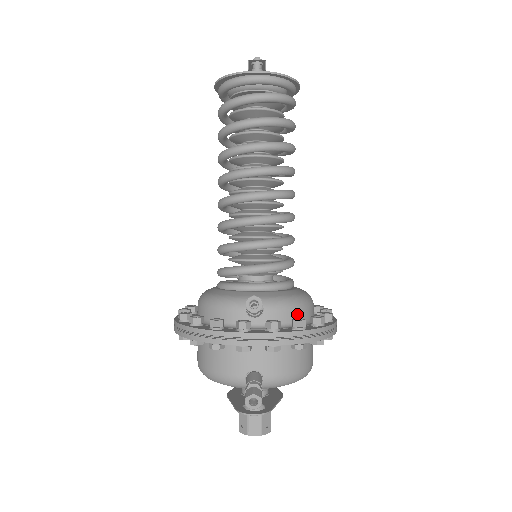
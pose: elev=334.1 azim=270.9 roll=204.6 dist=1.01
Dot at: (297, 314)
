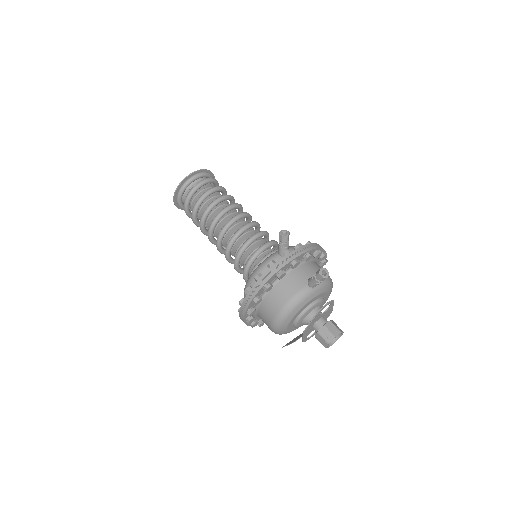
Dot at: occluded
